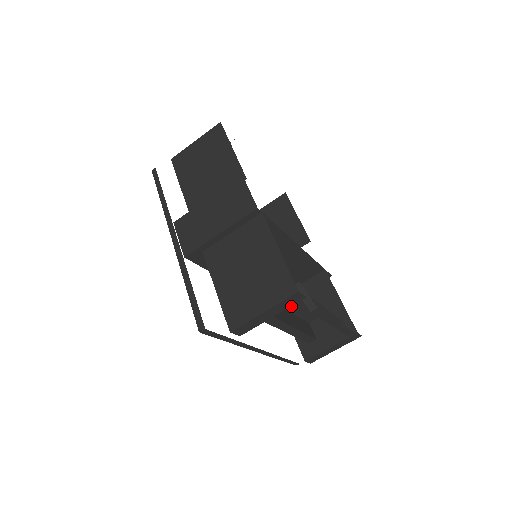
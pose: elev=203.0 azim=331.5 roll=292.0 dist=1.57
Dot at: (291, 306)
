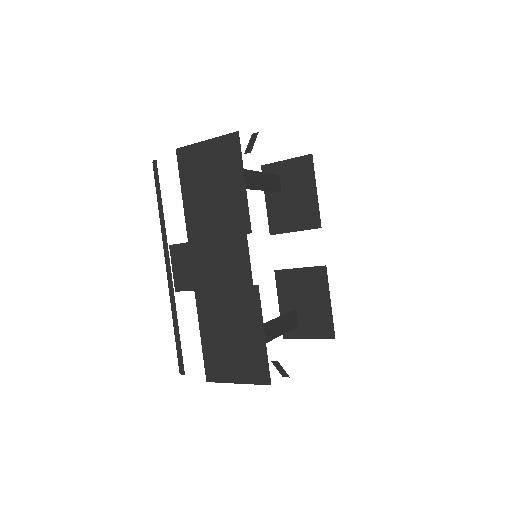
Dot at: occluded
